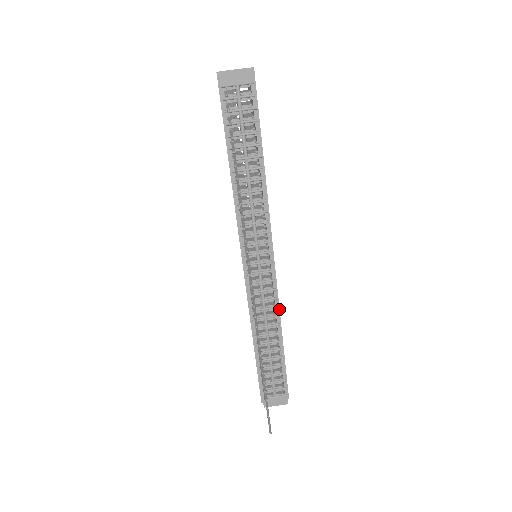
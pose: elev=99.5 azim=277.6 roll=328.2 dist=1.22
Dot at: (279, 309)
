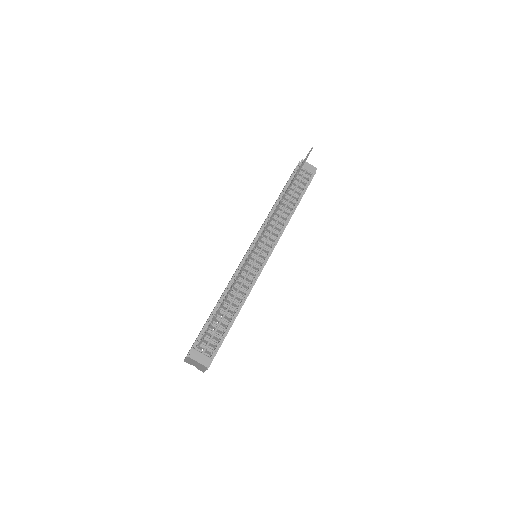
Dot at: occluded
